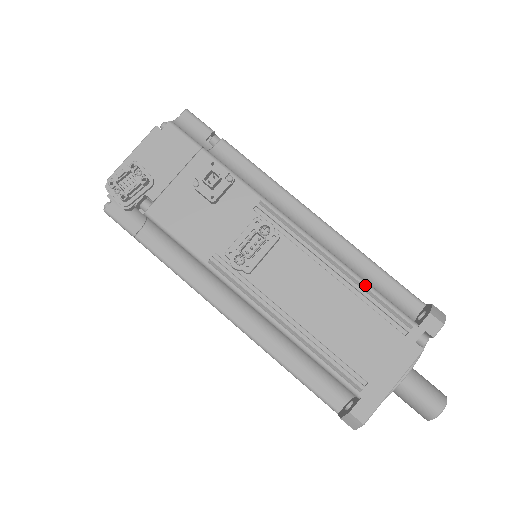
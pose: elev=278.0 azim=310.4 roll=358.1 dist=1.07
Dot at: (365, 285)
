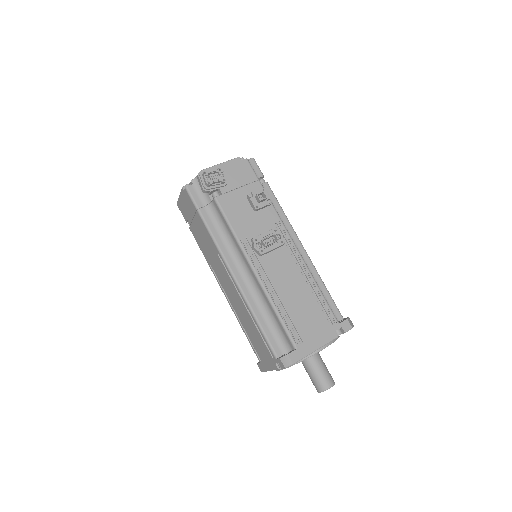
Dot at: (319, 290)
